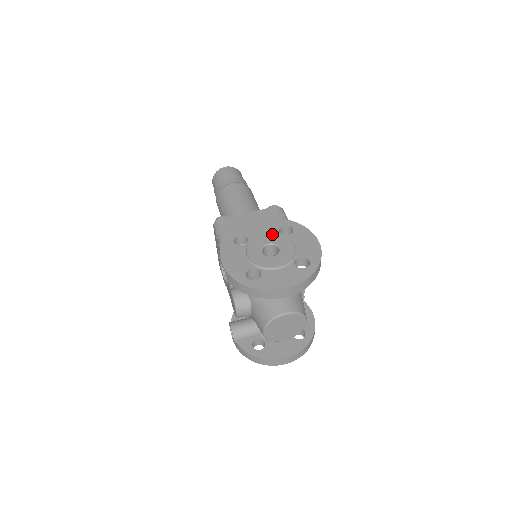
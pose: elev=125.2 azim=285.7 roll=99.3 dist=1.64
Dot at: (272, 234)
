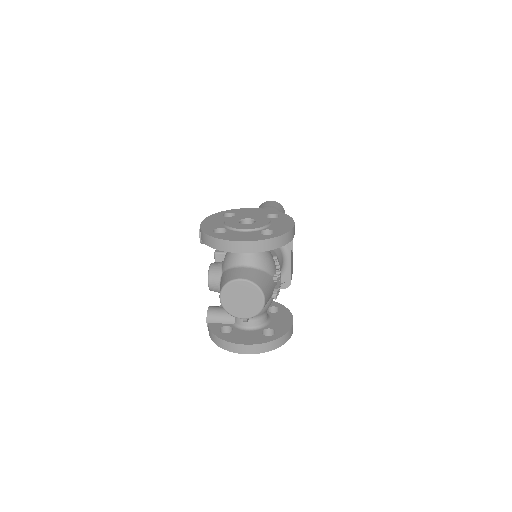
Dot at: (257, 215)
